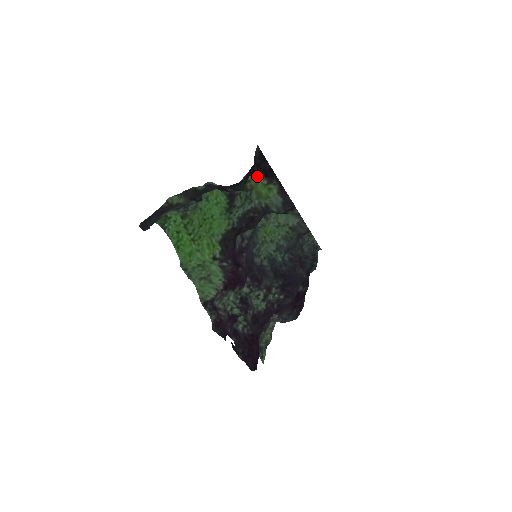
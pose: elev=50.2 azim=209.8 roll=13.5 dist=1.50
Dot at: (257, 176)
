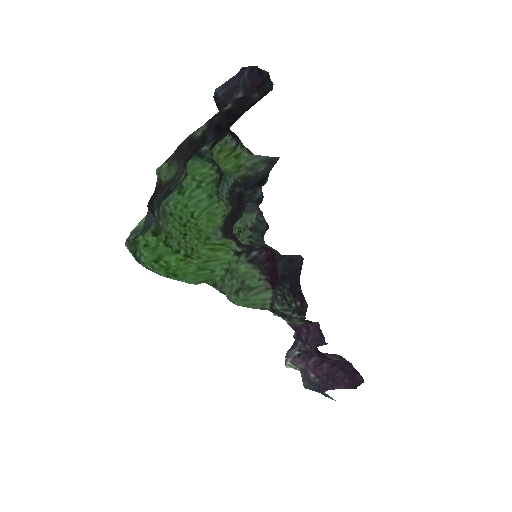
Dot at: occluded
